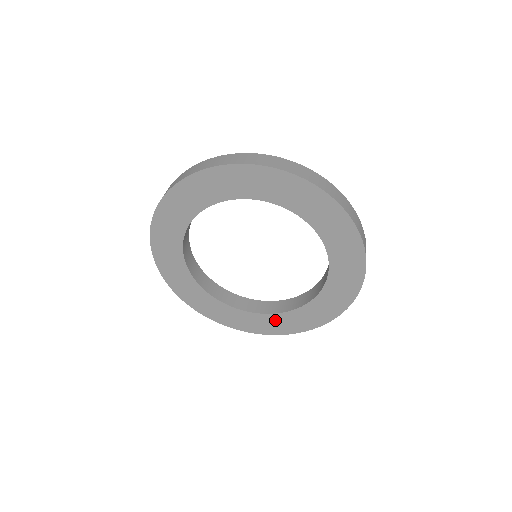
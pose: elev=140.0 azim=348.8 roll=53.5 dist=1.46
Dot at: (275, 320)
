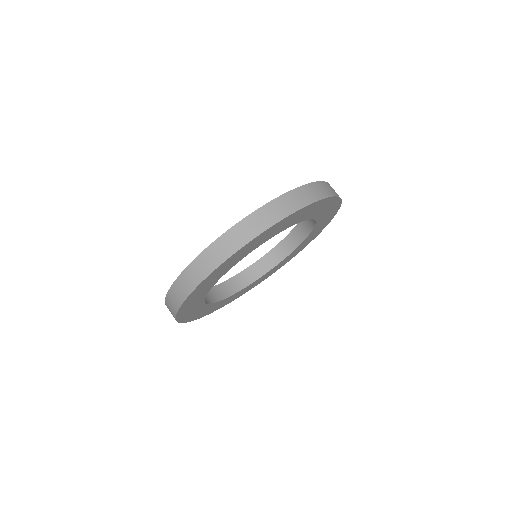
Dot at: (310, 237)
